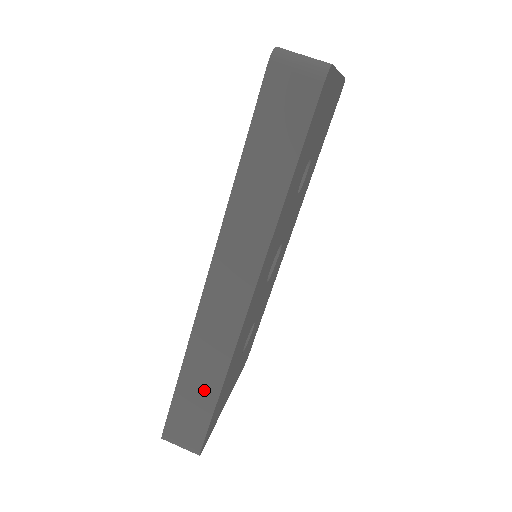
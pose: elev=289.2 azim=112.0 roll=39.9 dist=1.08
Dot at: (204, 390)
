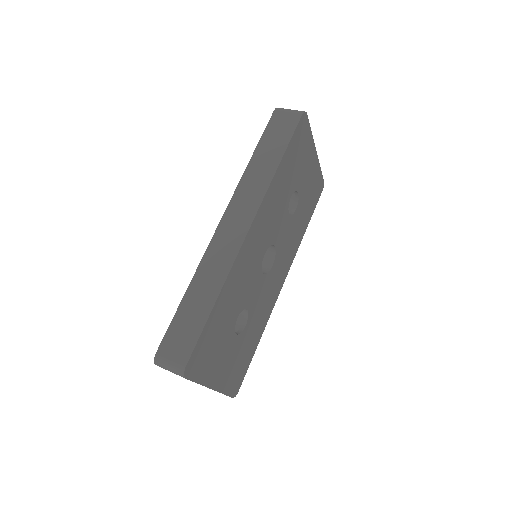
Dot at: (202, 303)
